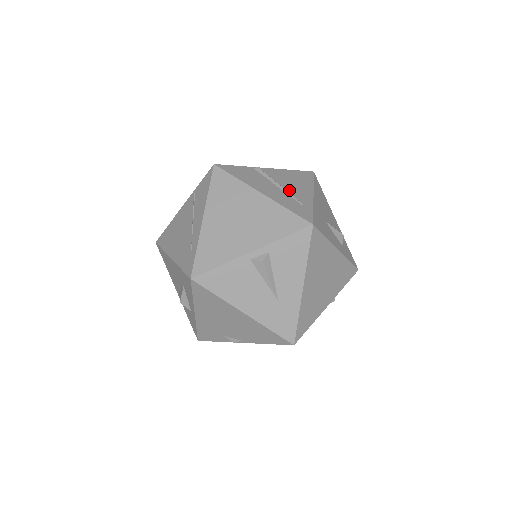
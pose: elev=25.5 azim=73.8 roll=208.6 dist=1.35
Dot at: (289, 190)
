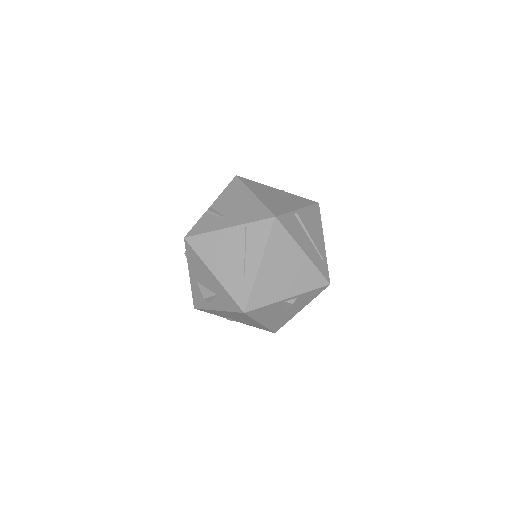
Dot at: (314, 241)
